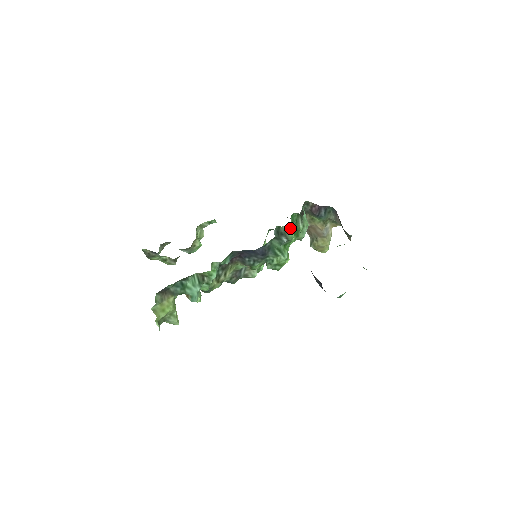
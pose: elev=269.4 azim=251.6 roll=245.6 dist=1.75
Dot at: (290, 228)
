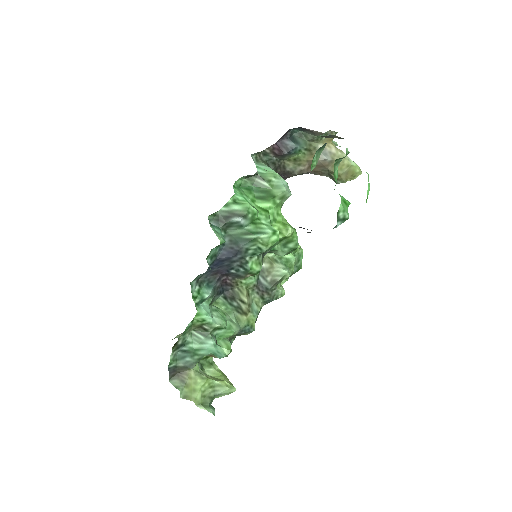
Dot at: (233, 203)
